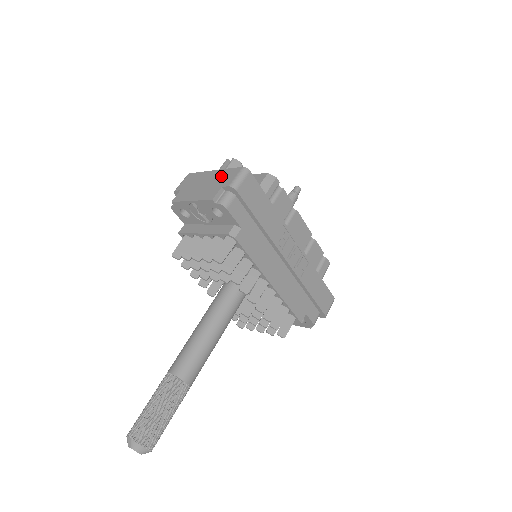
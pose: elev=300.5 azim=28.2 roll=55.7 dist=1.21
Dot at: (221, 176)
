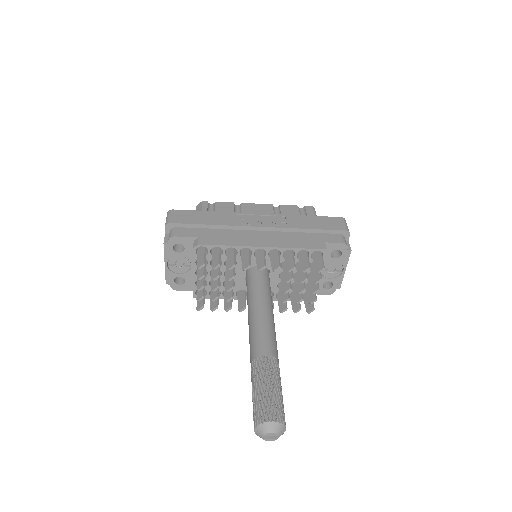
Dot at: occluded
